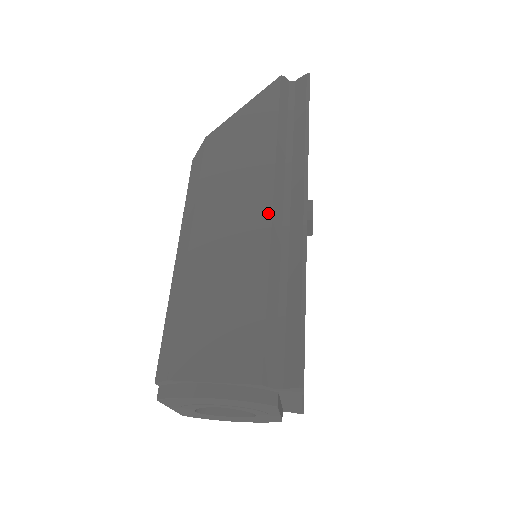
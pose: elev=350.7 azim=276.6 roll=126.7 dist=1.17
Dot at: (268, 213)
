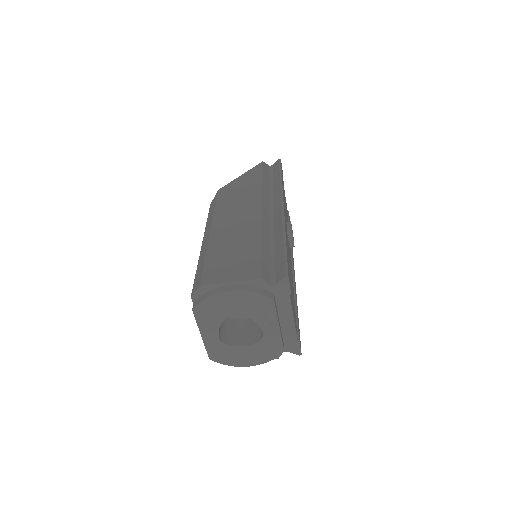
Dot at: (259, 212)
